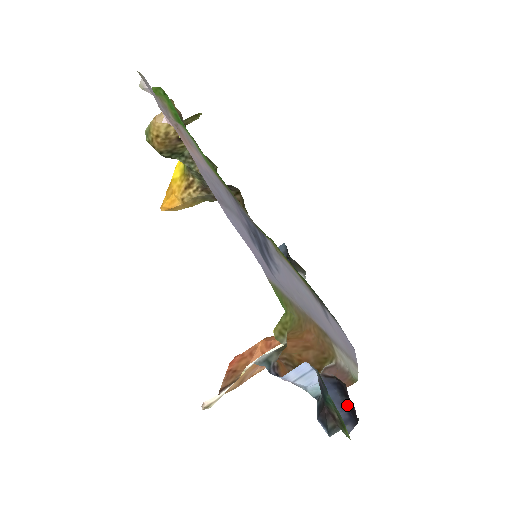
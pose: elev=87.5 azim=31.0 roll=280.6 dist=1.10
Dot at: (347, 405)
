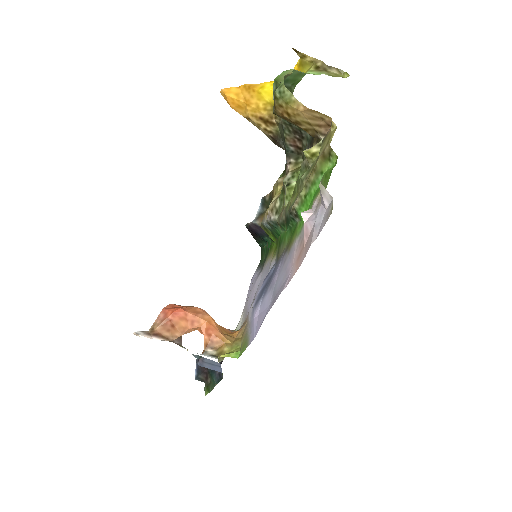
Dot at: occluded
